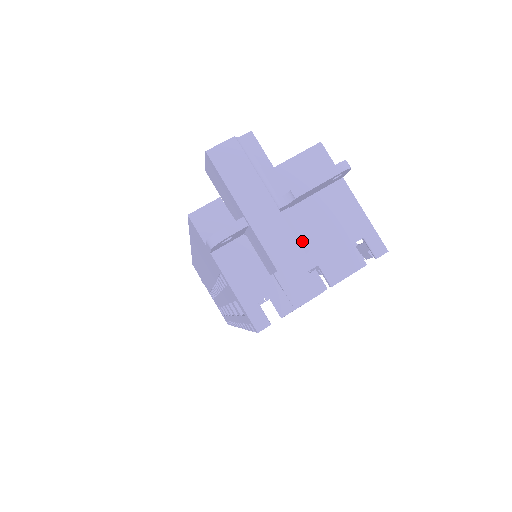
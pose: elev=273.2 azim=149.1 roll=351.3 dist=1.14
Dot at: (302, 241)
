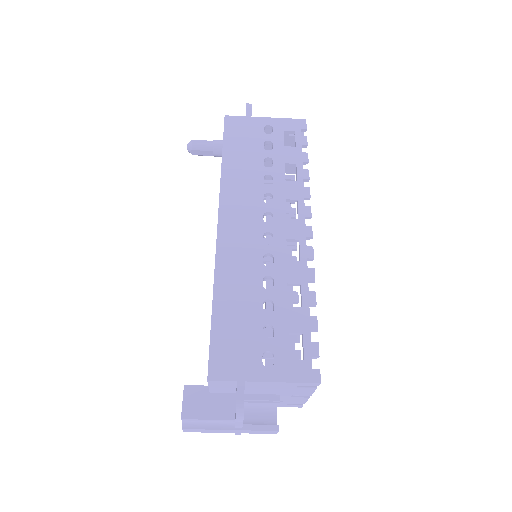
Dot at: occluded
